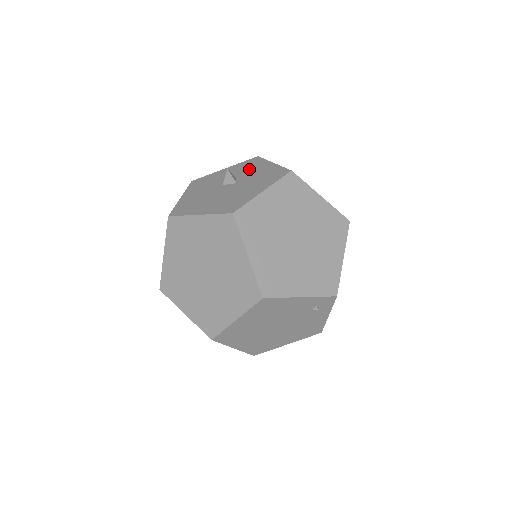
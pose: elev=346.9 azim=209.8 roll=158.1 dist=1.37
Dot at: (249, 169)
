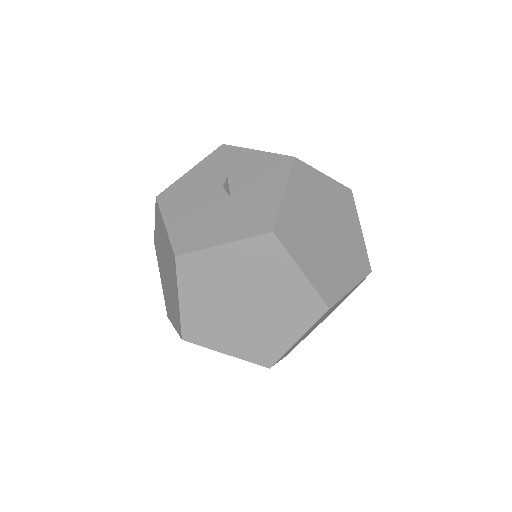
Dot at: (262, 179)
